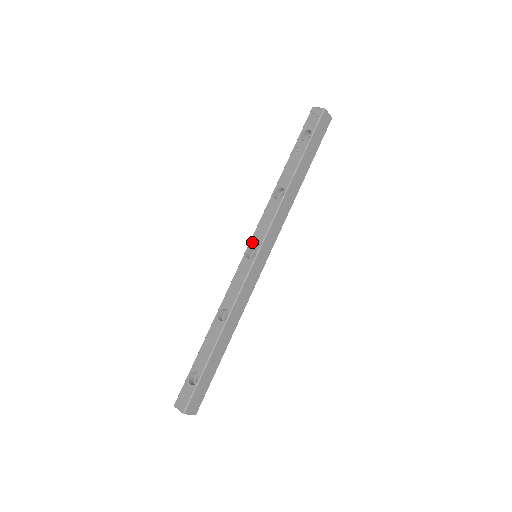
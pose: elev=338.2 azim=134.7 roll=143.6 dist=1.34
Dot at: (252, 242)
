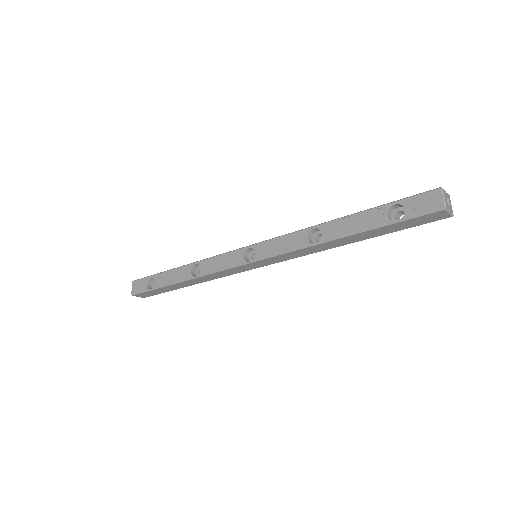
Dot at: (259, 246)
